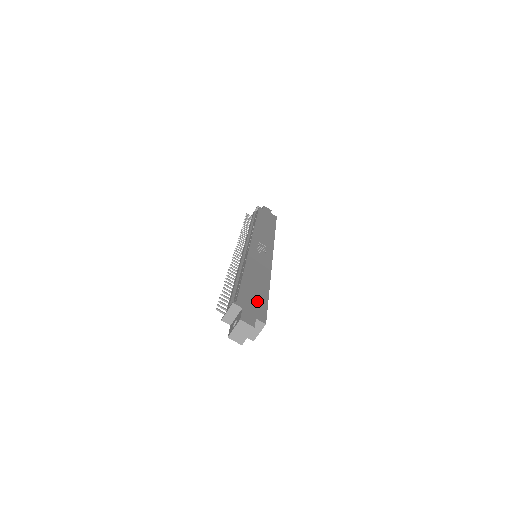
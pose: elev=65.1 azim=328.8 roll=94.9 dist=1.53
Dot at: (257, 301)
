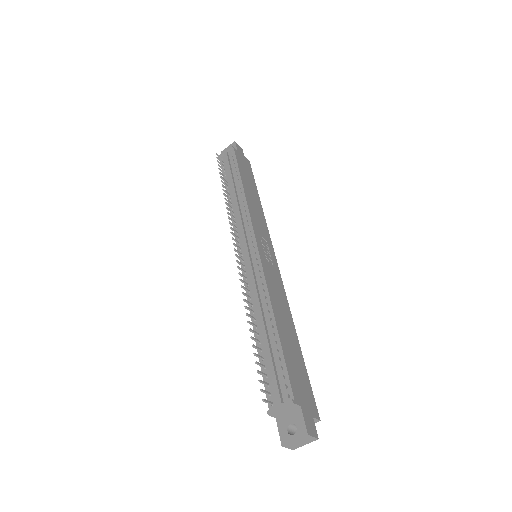
Dot at: (302, 377)
